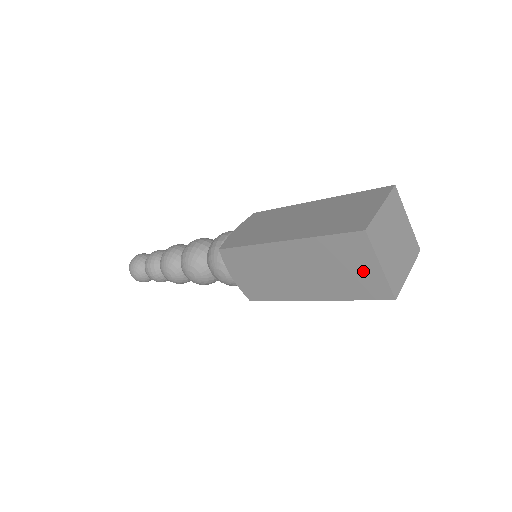
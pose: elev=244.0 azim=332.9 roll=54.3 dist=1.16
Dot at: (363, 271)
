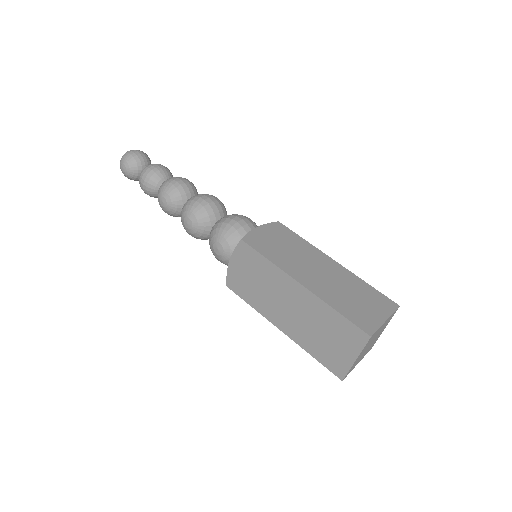
Dot at: (340, 351)
